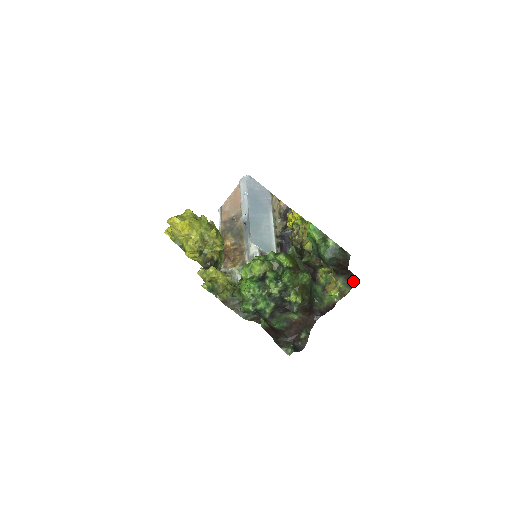
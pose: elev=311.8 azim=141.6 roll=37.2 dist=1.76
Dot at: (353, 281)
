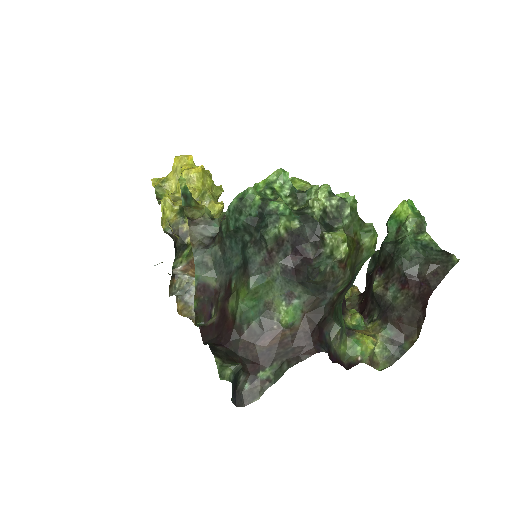
Dot at: (405, 350)
